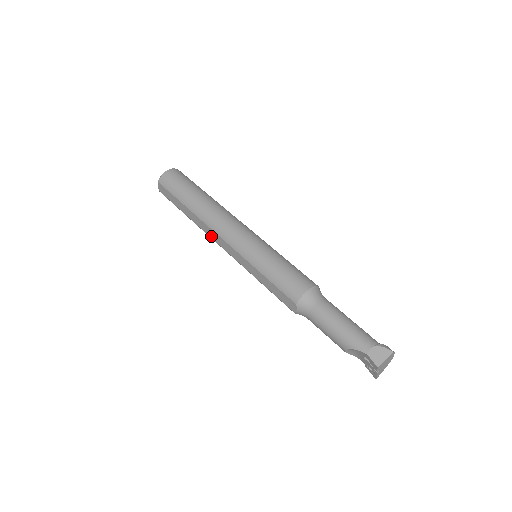
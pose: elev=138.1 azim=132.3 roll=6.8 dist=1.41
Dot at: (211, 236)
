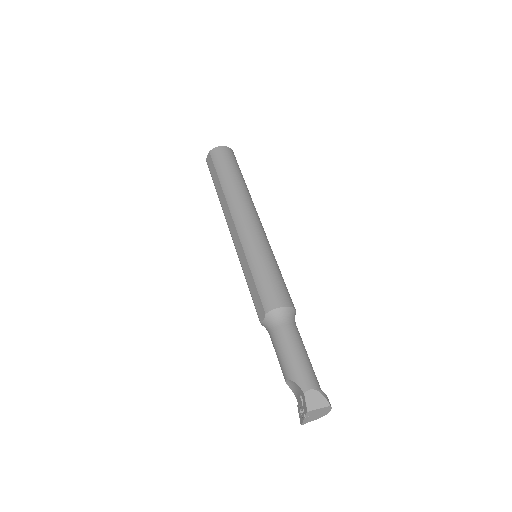
Dot at: (227, 219)
